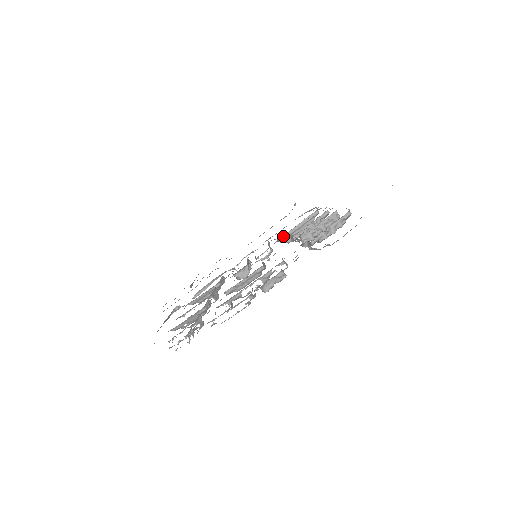
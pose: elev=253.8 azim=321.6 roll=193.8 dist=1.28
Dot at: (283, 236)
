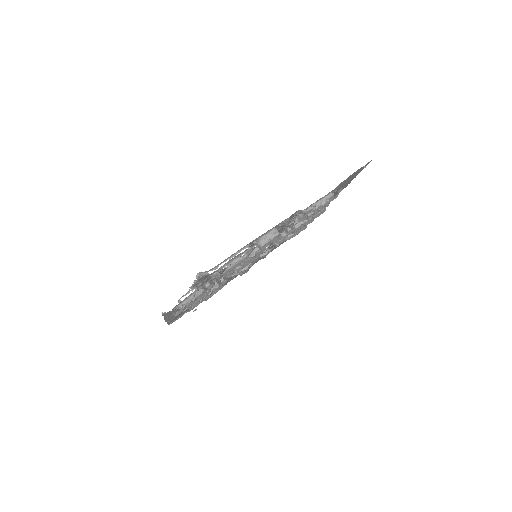
Dot at: occluded
